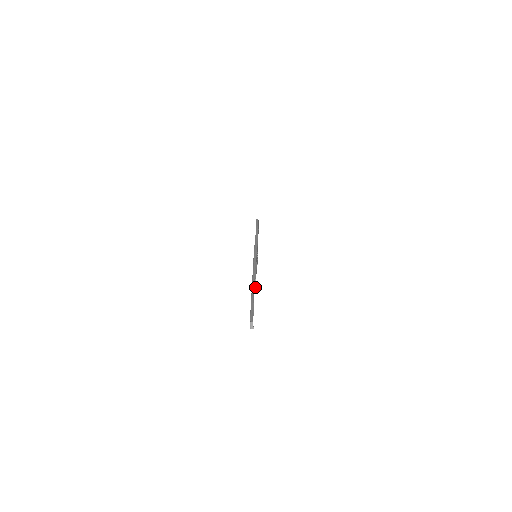
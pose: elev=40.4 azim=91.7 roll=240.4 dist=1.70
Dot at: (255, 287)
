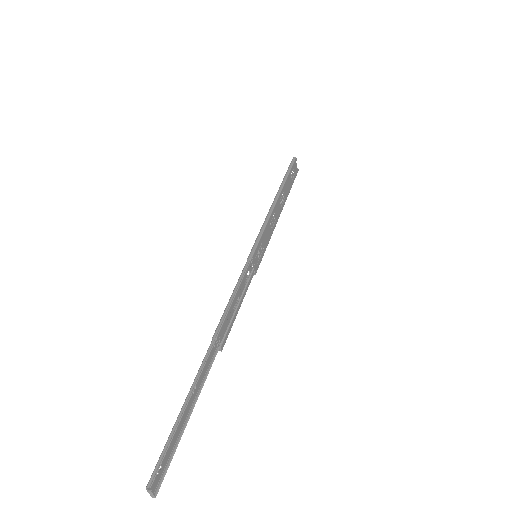
Dot at: (222, 345)
